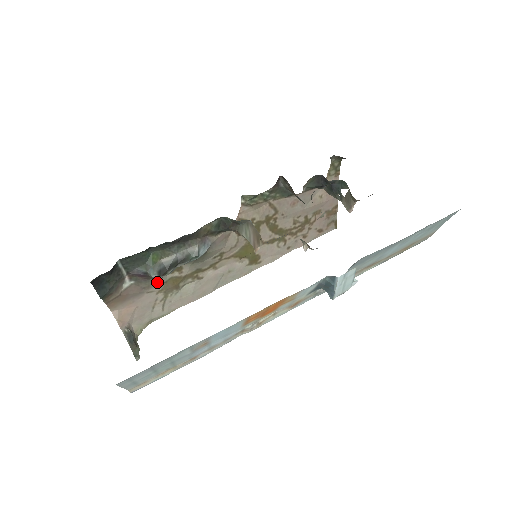
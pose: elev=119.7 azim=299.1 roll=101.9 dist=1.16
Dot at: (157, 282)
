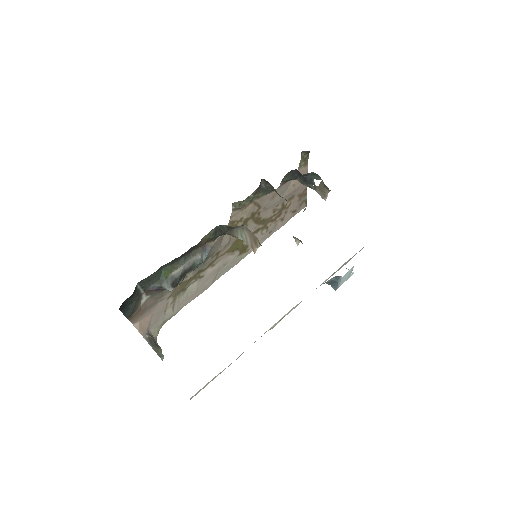
Dot at: occluded
